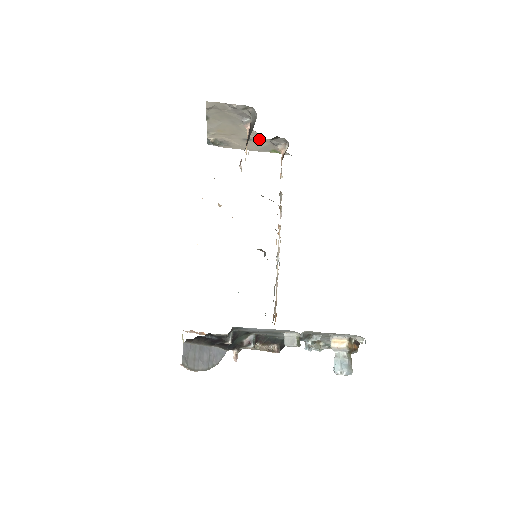
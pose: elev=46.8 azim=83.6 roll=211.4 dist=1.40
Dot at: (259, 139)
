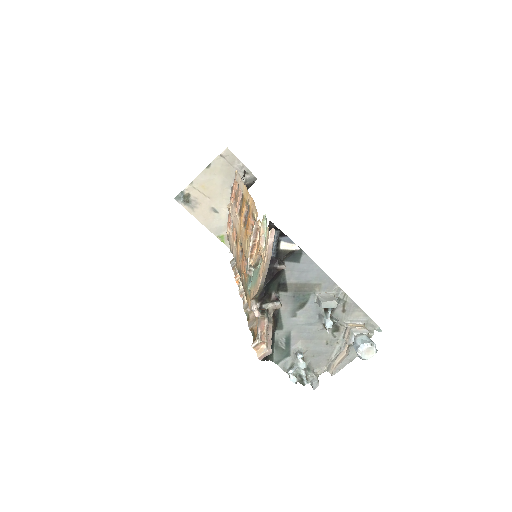
Dot at: (224, 215)
